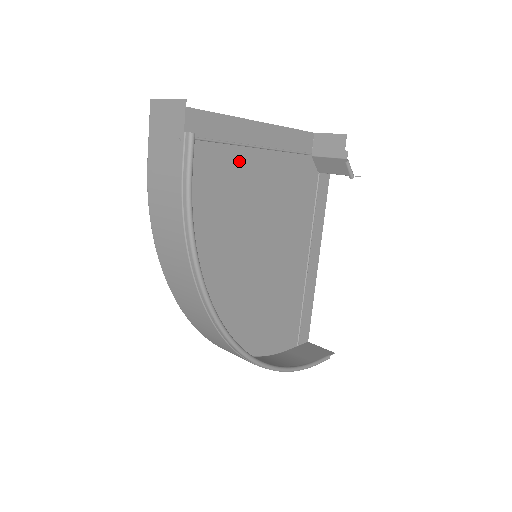
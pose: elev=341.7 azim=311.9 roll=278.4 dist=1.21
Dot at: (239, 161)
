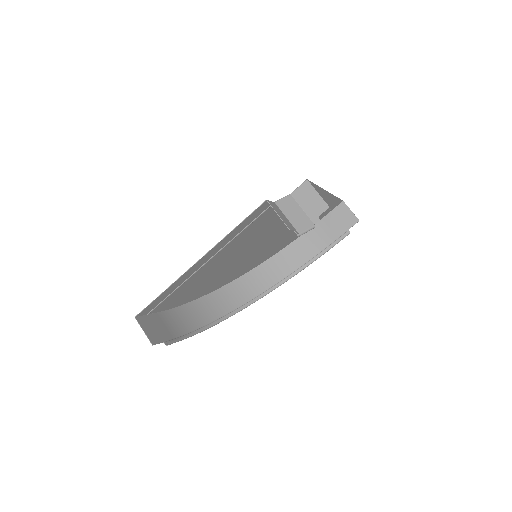
Dot at: (208, 266)
